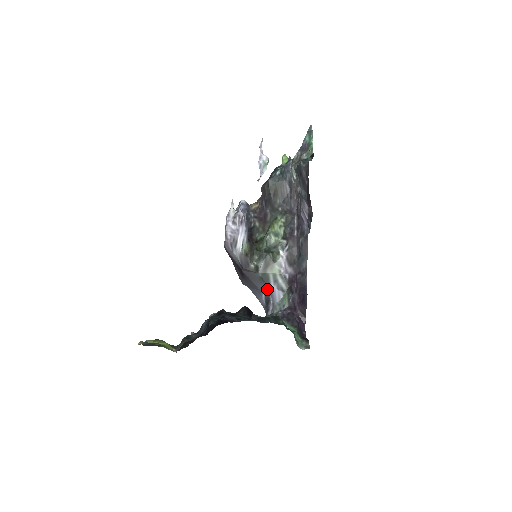
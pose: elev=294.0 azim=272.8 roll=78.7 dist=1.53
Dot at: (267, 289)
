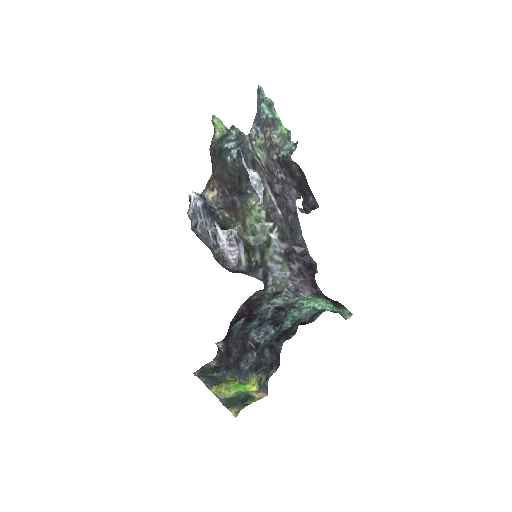
Dot at: (264, 269)
